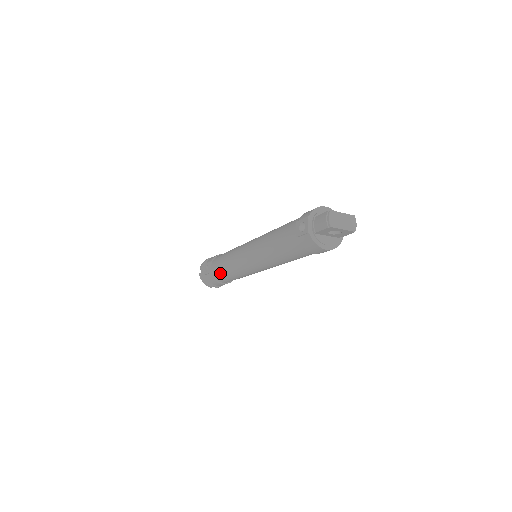
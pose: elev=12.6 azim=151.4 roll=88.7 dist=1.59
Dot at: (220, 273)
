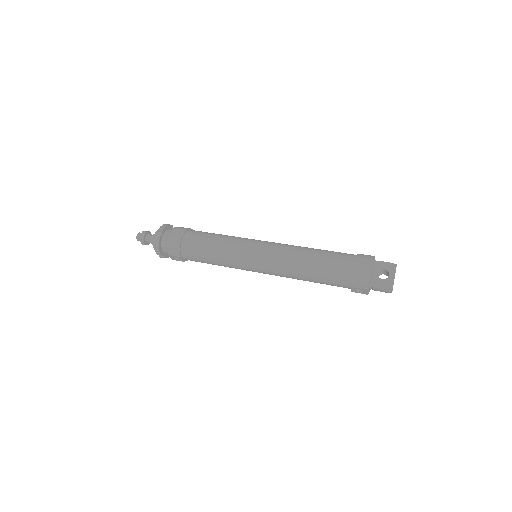
Dot at: occluded
